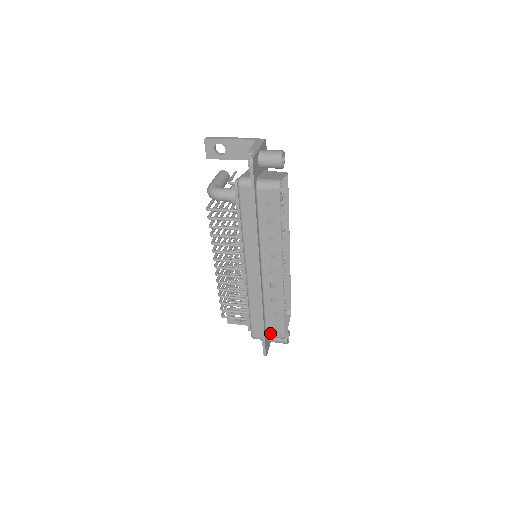
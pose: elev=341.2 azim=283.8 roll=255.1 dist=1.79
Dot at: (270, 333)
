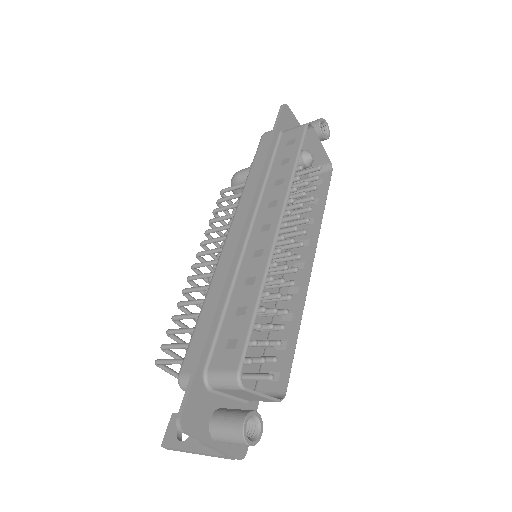
Dot at: (215, 364)
